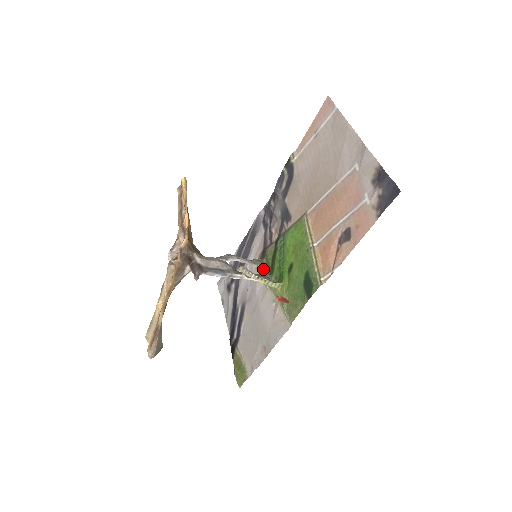
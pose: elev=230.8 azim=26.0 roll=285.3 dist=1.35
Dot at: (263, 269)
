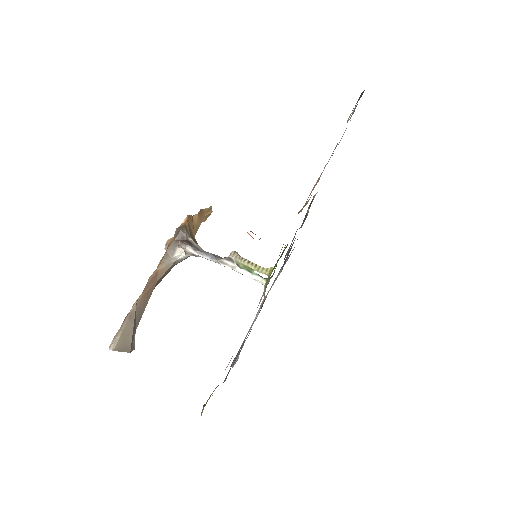
Dot at: occluded
